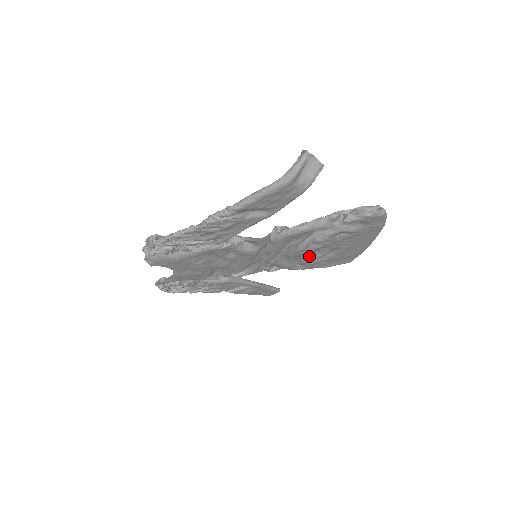
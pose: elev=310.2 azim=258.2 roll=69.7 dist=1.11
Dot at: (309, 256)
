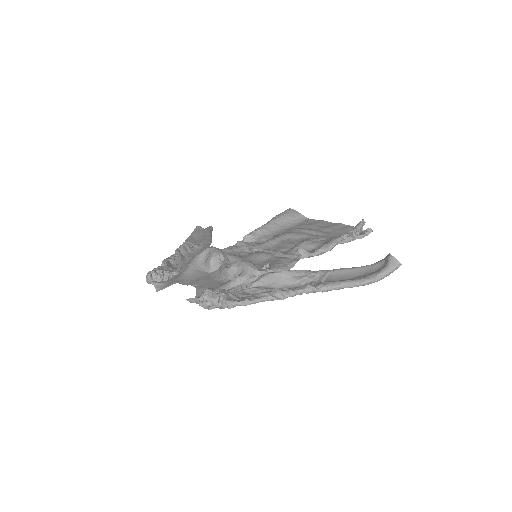
Dot at: (283, 238)
